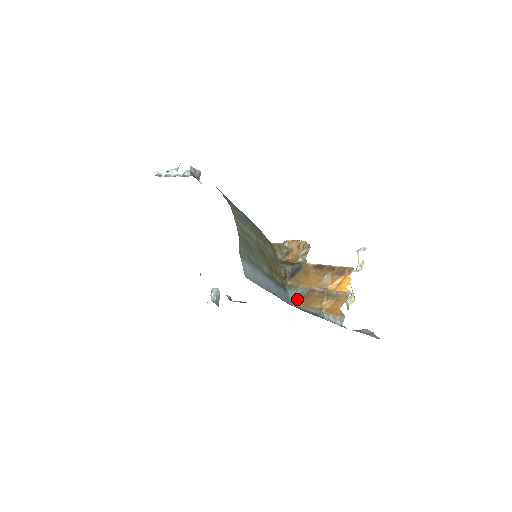
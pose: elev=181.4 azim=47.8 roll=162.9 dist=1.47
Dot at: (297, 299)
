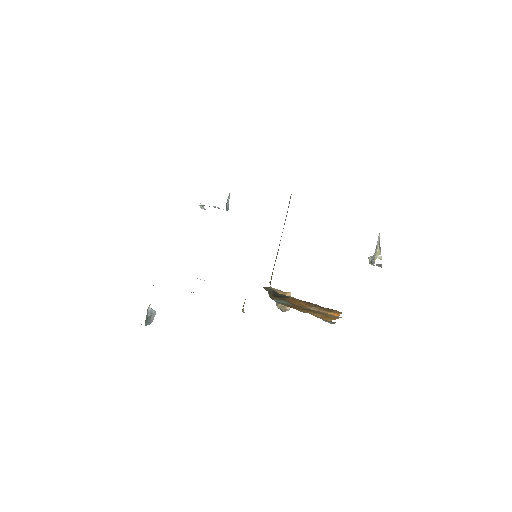
Dot at: (280, 303)
